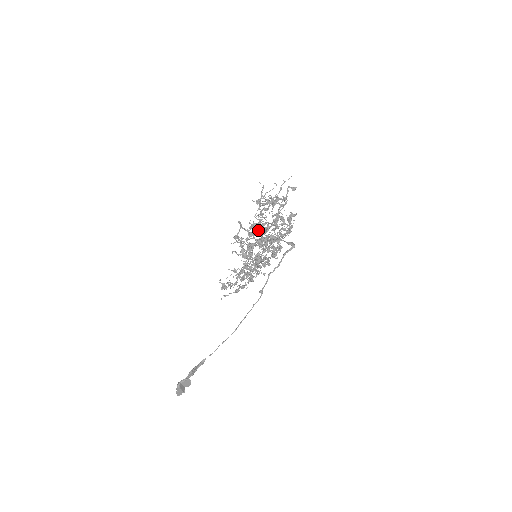
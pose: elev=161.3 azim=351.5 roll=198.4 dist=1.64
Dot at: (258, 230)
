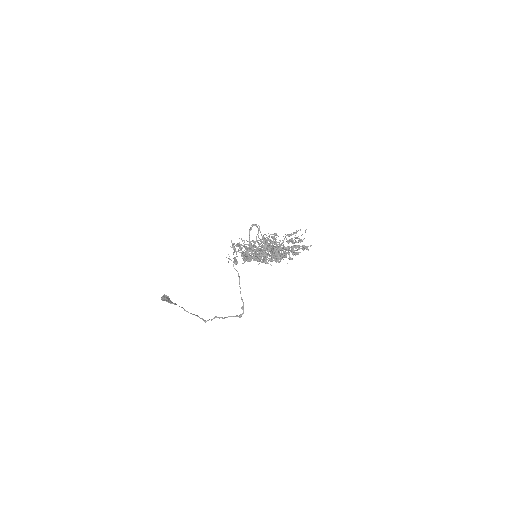
Dot at: occluded
